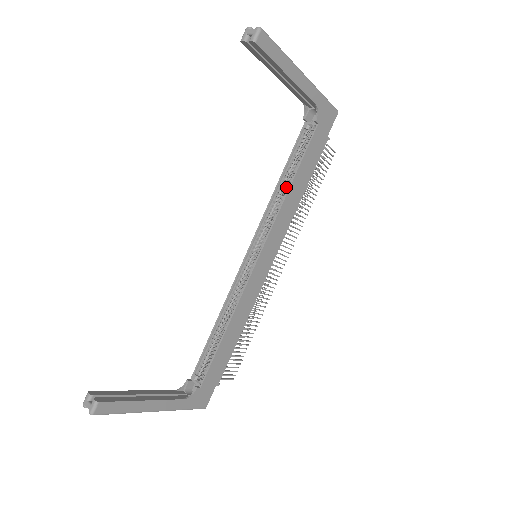
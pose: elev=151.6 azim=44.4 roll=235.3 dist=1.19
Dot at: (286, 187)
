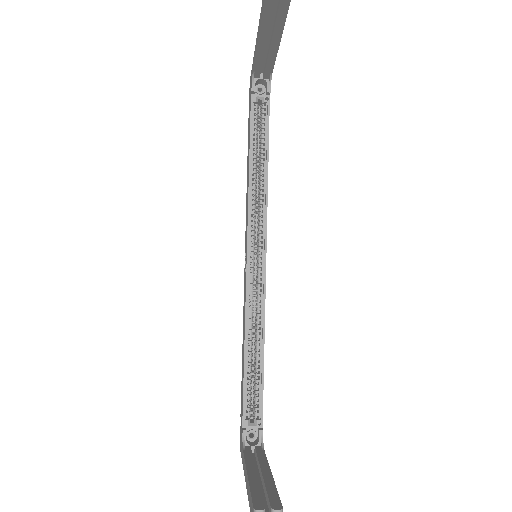
Dot at: occluded
